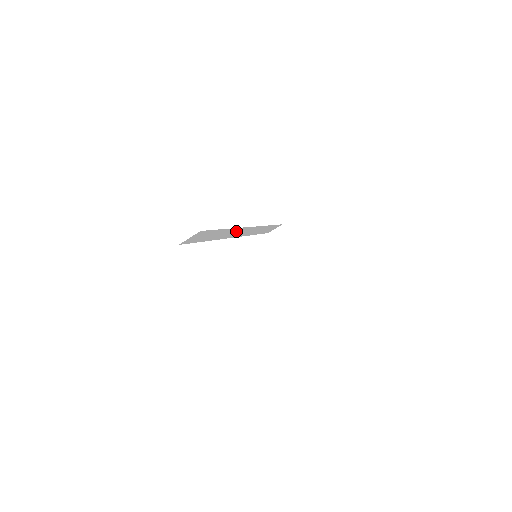
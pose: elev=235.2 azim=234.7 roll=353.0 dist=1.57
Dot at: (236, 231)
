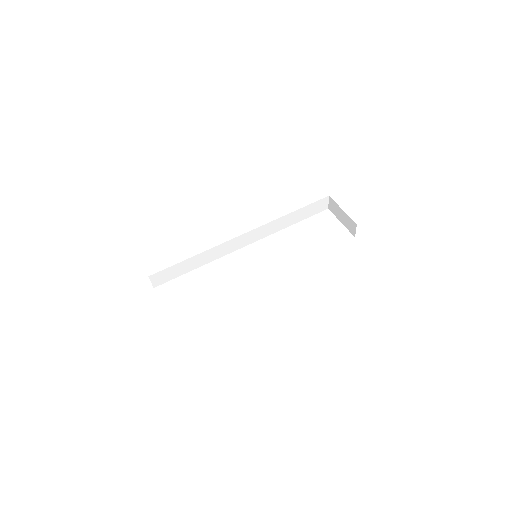
Dot at: (225, 247)
